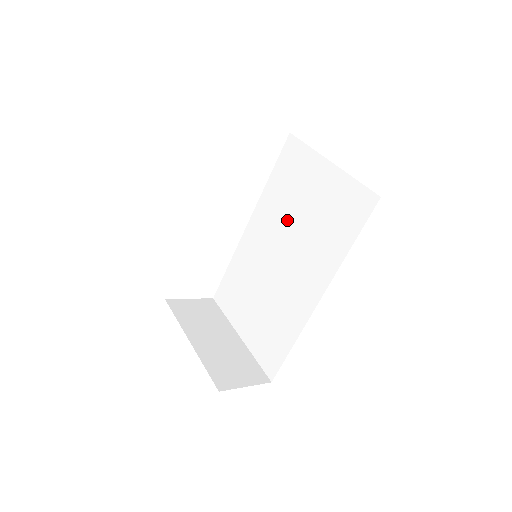
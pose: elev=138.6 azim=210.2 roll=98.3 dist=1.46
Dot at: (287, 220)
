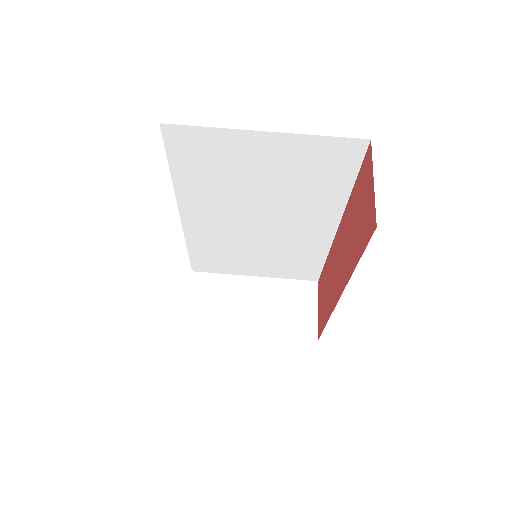
Dot at: (241, 197)
